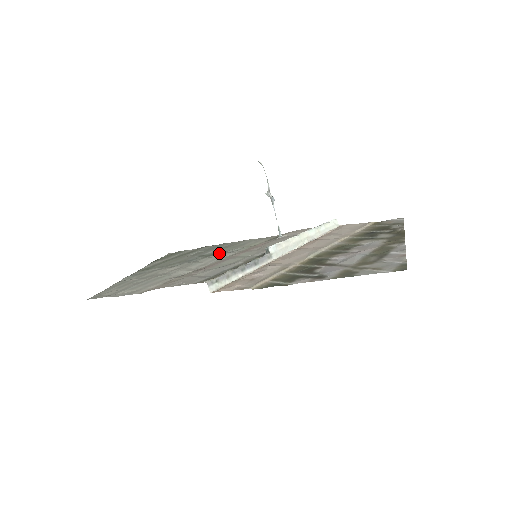
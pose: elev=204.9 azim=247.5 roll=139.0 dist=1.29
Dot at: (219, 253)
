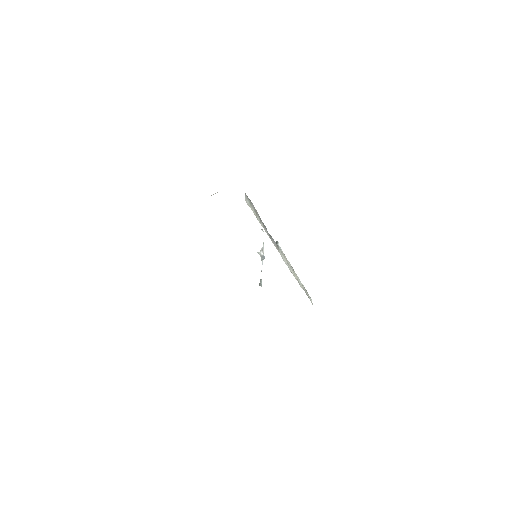
Dot at: occluded
